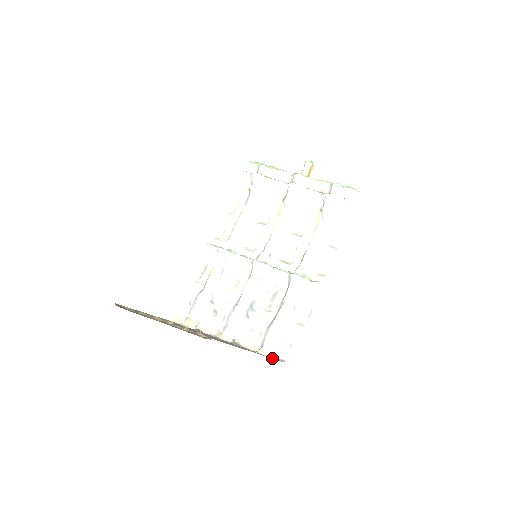
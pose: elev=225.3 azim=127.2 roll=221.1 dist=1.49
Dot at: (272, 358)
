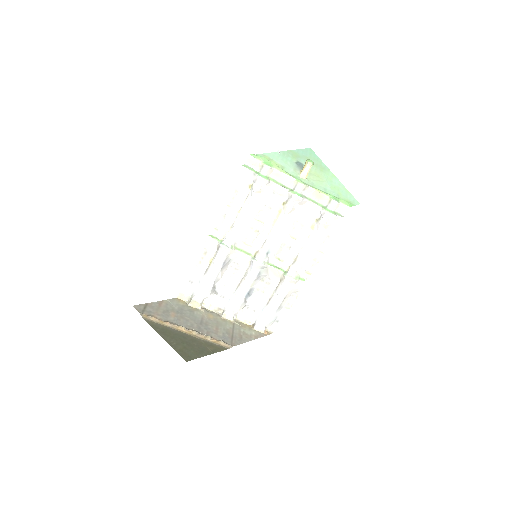
Dot at: (266, 335)
